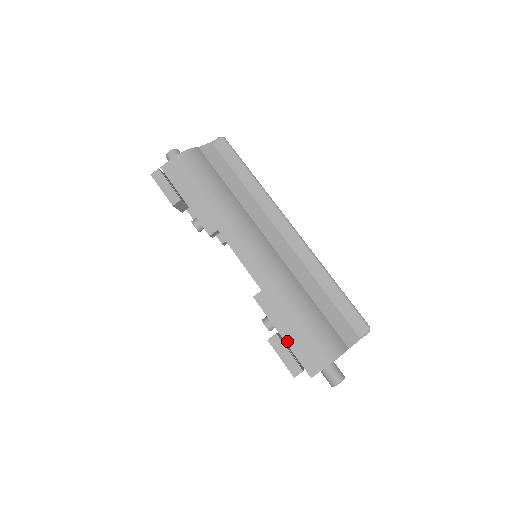
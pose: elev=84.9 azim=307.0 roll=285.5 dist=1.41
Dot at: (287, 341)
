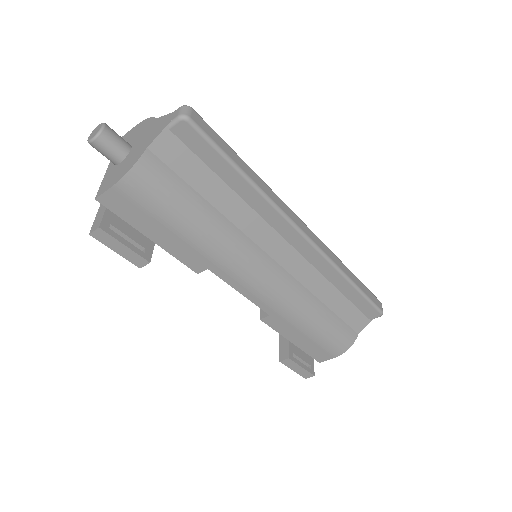
Dot at: (297, 345)
